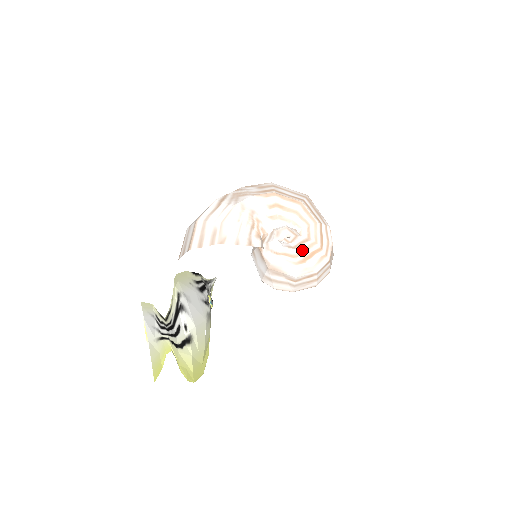
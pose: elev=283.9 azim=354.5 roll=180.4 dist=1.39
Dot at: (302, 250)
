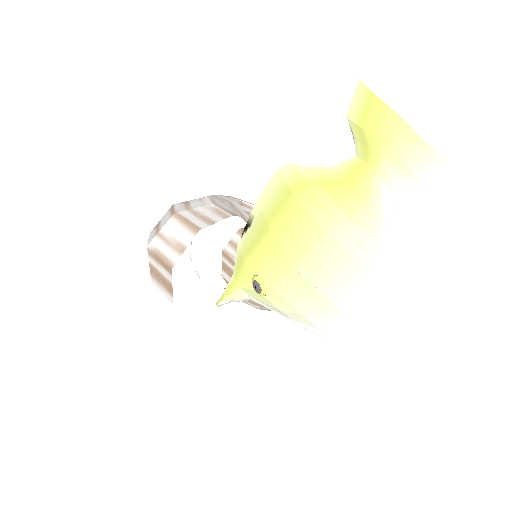
Dot at: occluded
